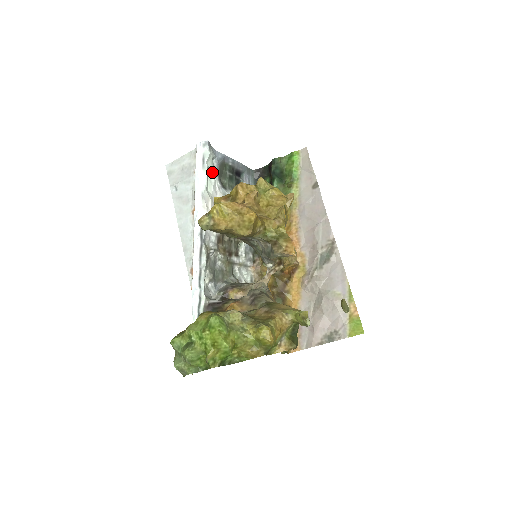
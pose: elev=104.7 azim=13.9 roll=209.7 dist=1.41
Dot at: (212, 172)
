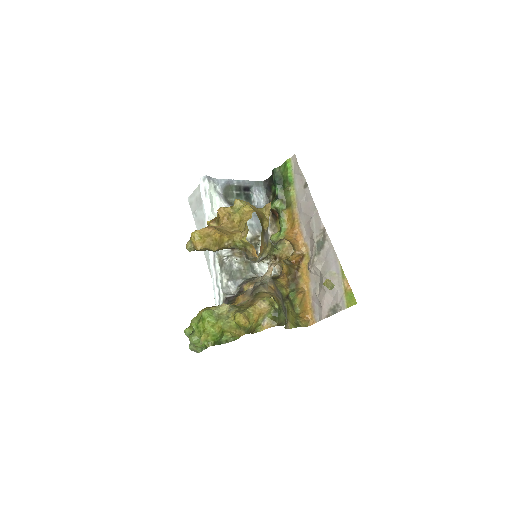
Dot at: (216, 197)
